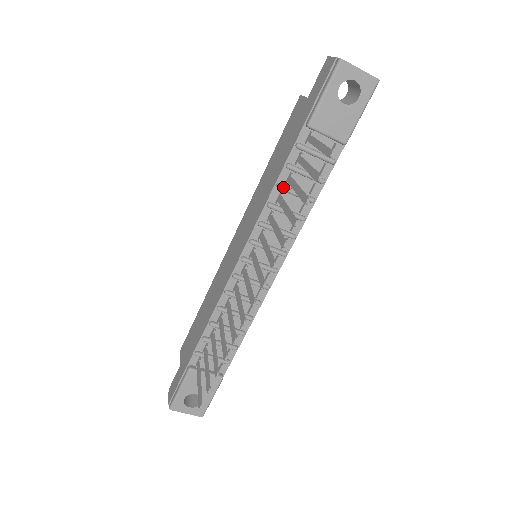
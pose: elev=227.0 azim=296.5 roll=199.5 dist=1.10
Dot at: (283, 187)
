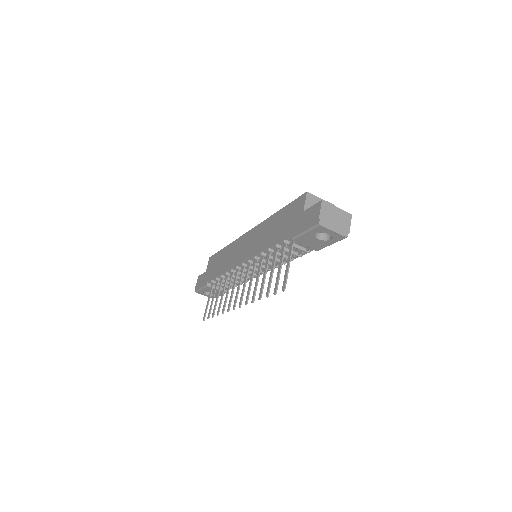
Dot at: (272, 252)
